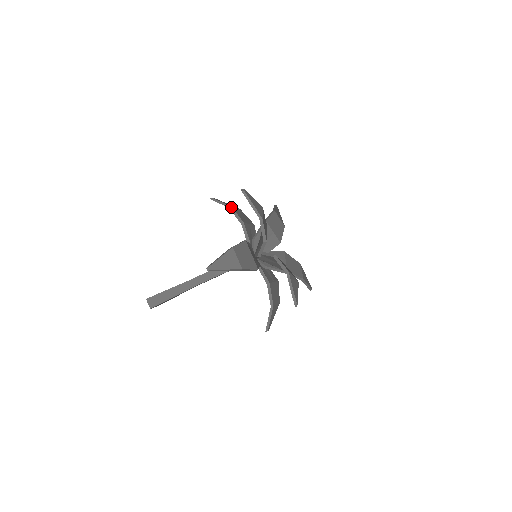
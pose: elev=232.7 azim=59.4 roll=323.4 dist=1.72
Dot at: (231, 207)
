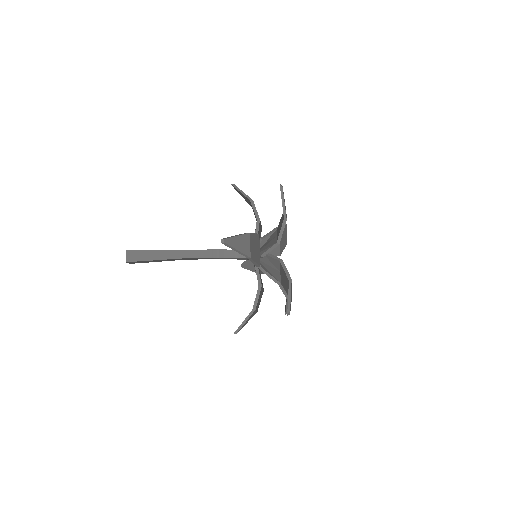
Dot at: (252, 200)
